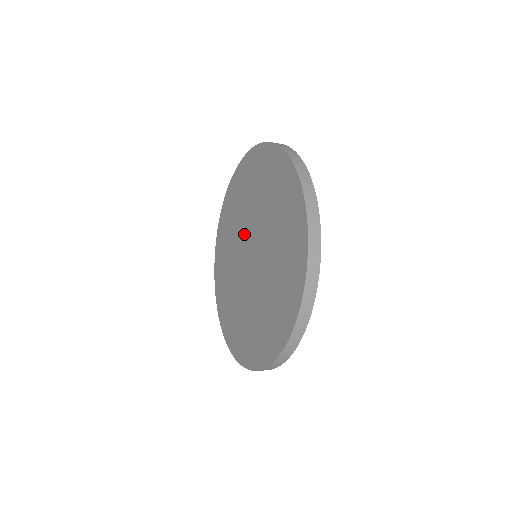
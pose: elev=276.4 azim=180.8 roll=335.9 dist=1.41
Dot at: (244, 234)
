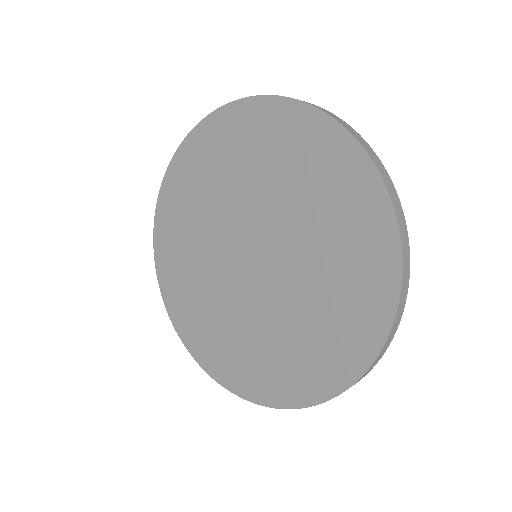
Dot at: (260, 218)
